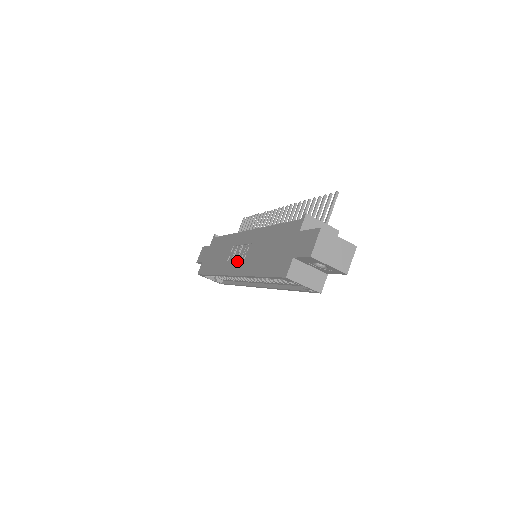
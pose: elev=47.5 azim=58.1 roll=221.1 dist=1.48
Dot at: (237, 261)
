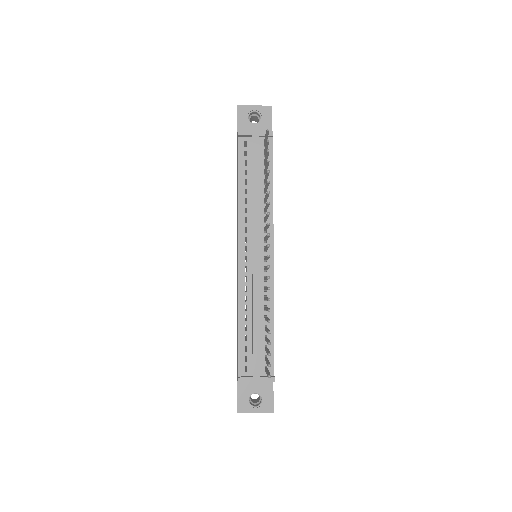
Dot at: occluded
